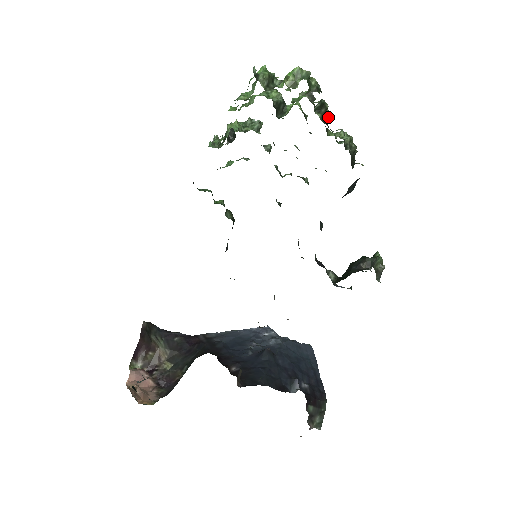
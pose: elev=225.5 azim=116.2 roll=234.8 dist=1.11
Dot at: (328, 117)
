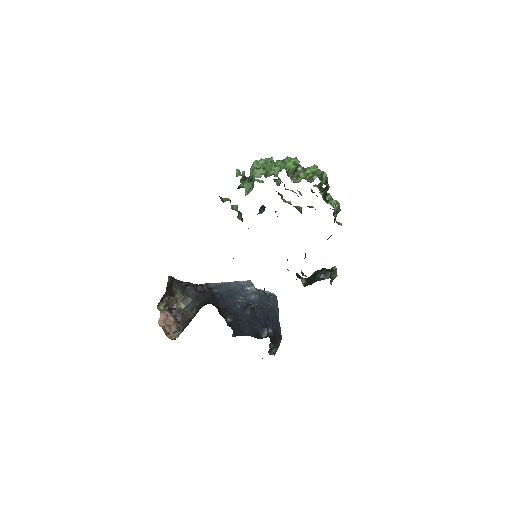
Dot at: (327, 190)
